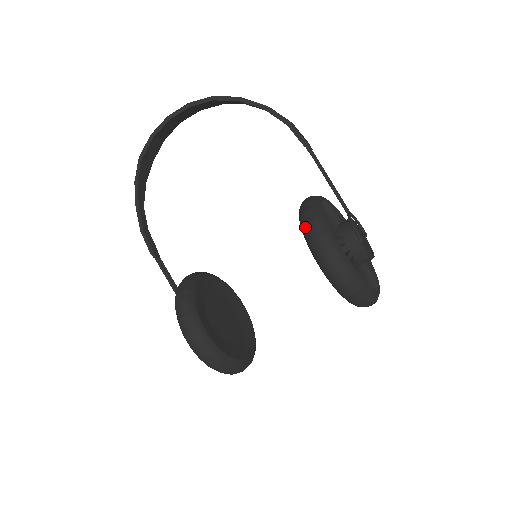
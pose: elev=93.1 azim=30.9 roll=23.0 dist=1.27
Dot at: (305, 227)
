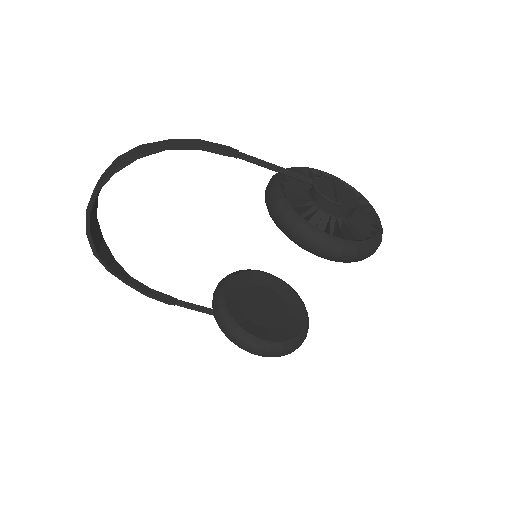
Dot at: (290, 238)
